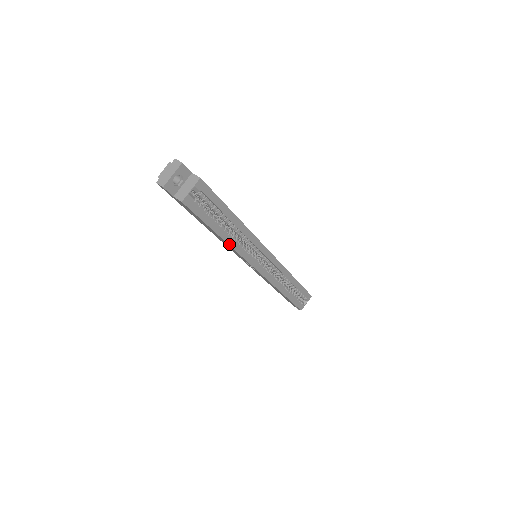
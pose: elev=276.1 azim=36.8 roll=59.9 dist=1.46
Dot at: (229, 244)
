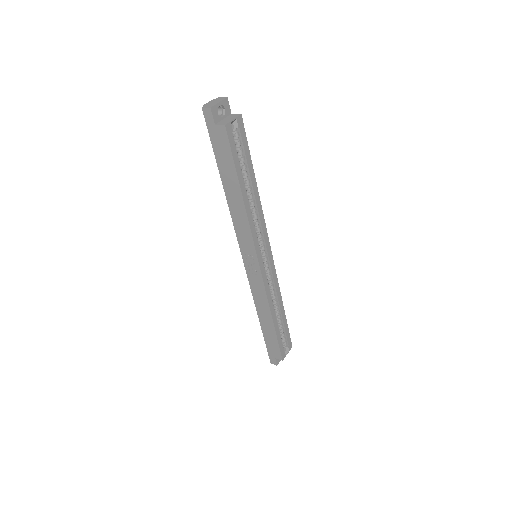
Dot at: (246, 209)
